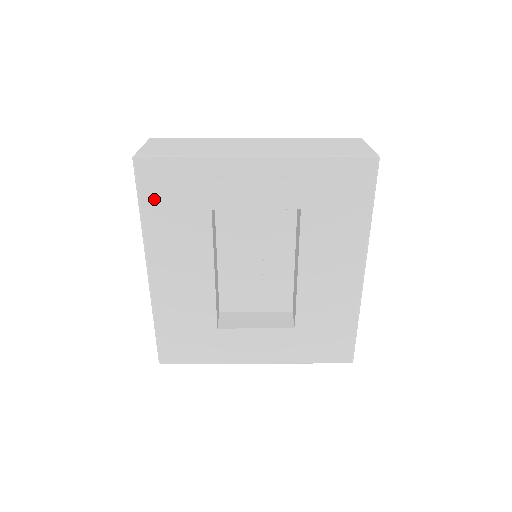
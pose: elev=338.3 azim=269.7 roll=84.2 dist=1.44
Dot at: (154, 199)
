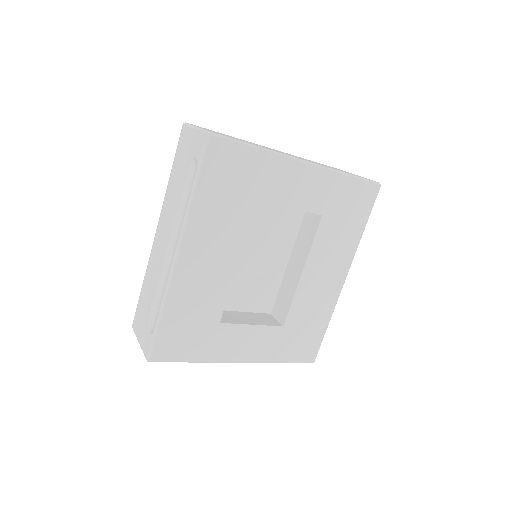
Dot at: (213, 179)
